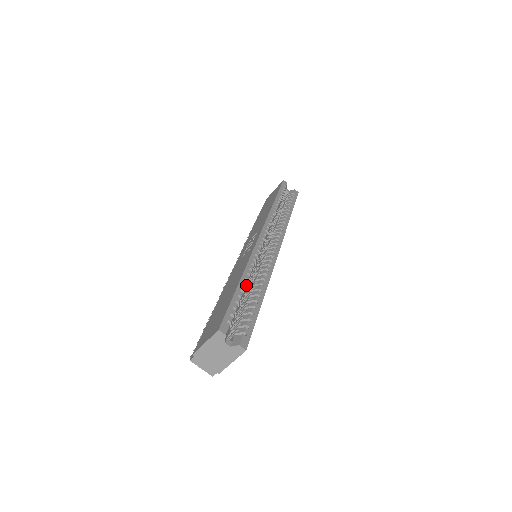
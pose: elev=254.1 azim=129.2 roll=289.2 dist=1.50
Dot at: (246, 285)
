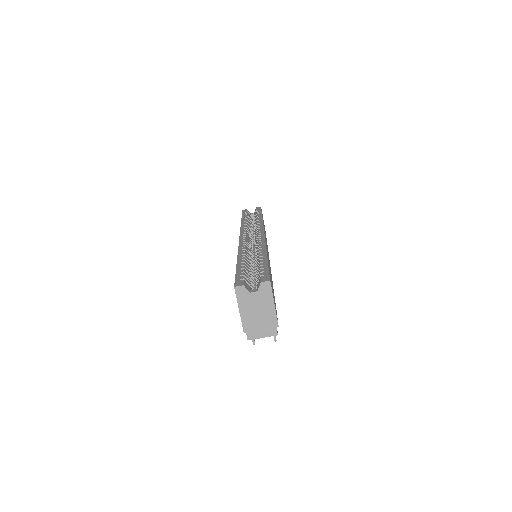
Dot at: (246, 260)
